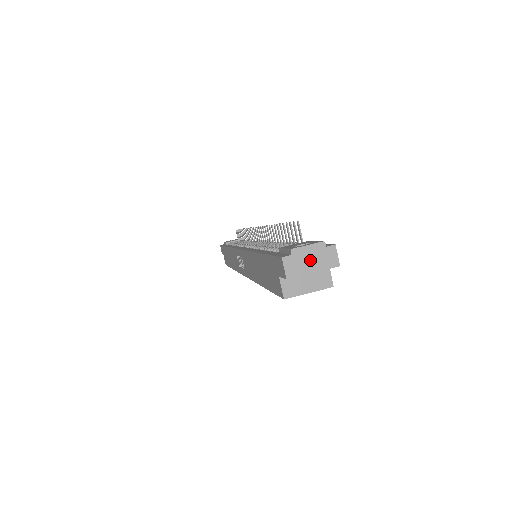
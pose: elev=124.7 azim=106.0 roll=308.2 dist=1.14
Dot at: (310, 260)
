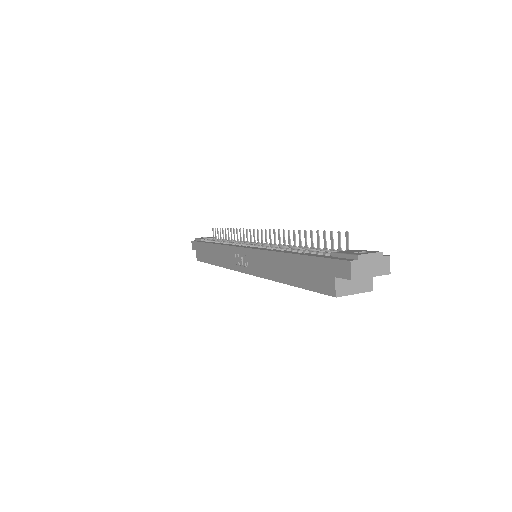
Dot at: (370, 266)
